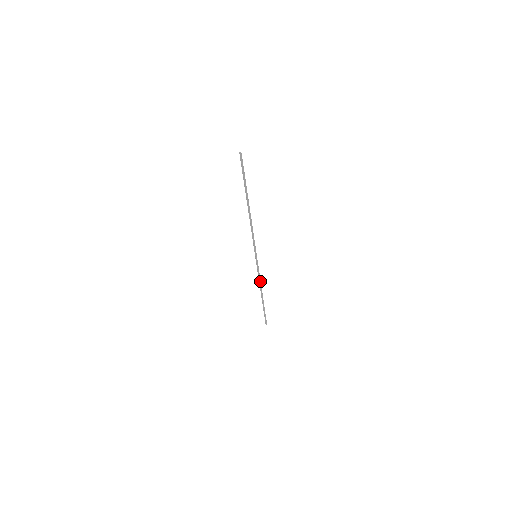
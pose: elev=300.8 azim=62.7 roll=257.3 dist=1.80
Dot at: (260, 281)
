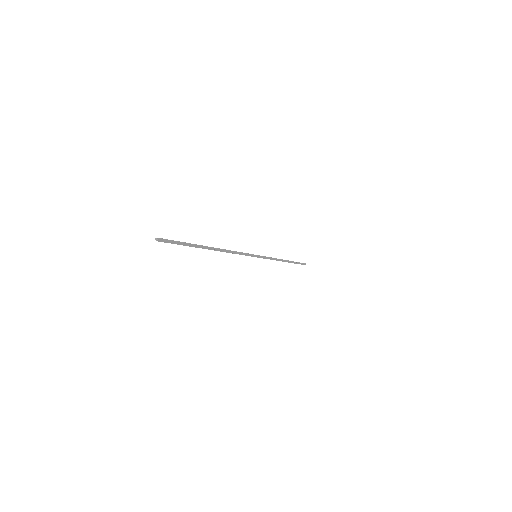
Dot at: (276, 259)
